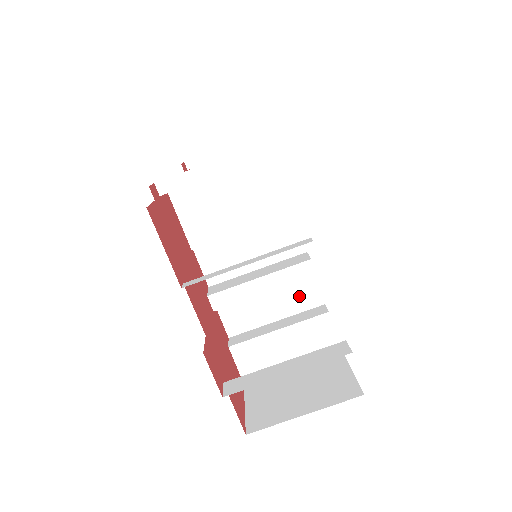
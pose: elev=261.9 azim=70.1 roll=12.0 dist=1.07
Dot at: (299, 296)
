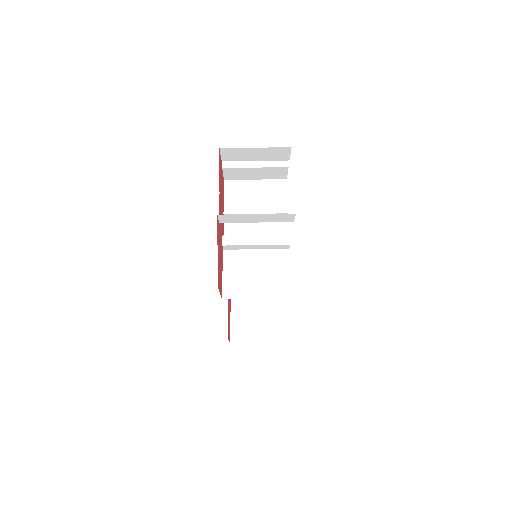
Dot at: (276, 263)
